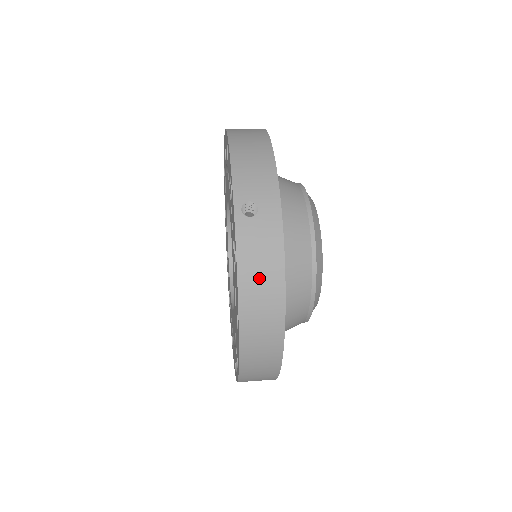
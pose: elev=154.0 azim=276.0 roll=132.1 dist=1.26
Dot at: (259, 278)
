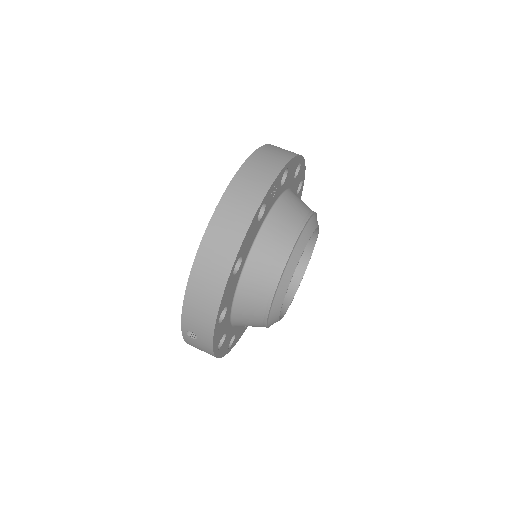
Dot at: occluded
